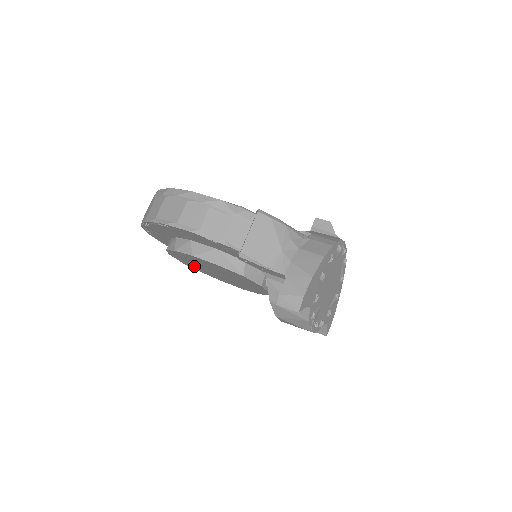
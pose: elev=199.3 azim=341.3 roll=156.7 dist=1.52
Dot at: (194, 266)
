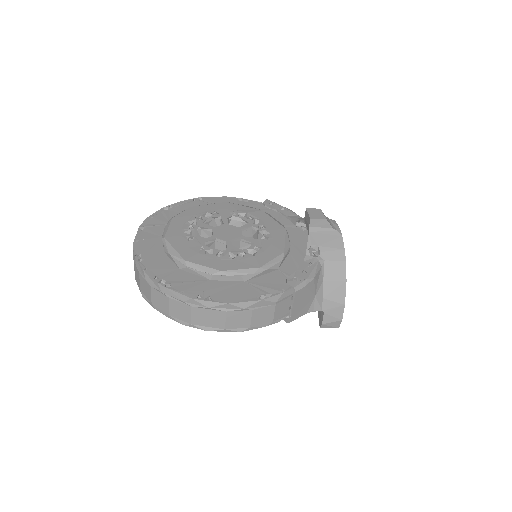
Dot at: occluded
